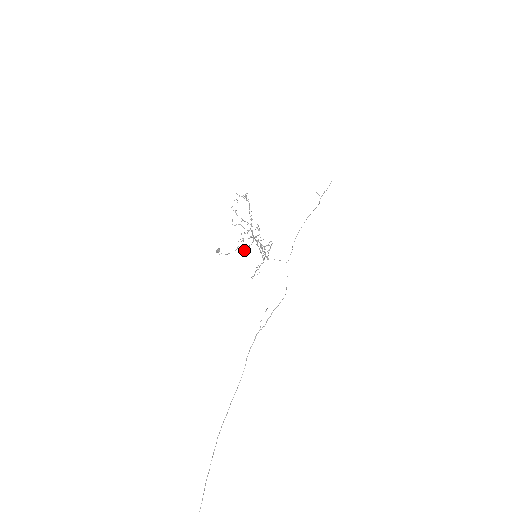
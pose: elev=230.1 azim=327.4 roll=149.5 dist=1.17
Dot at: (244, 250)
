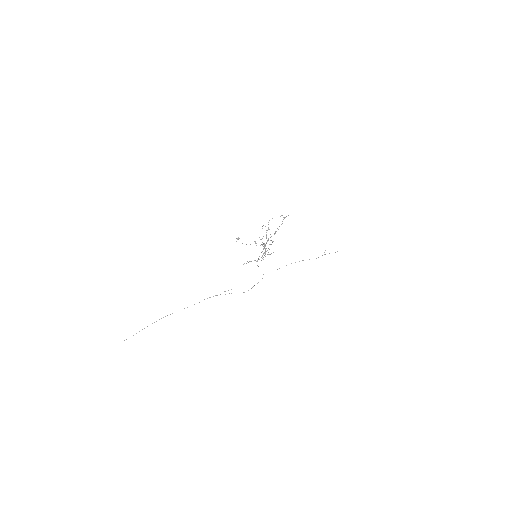
Dot at: (256, 245)
